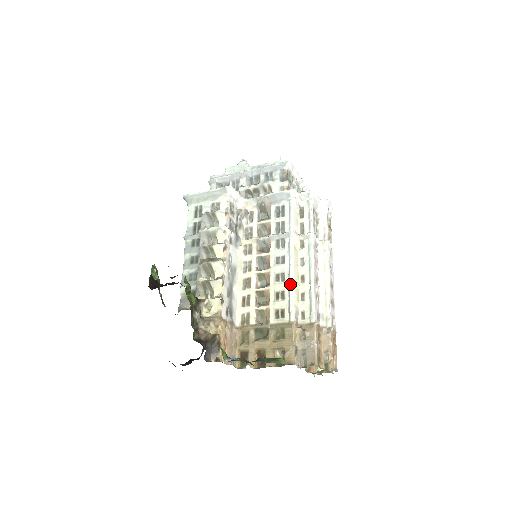
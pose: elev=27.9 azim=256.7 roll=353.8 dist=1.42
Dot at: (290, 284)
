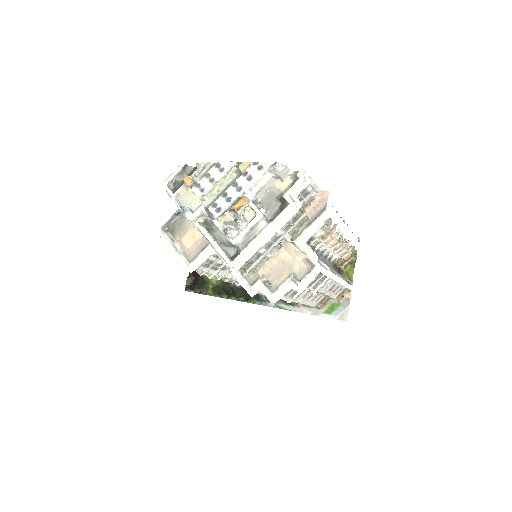
Dot at: occluded
